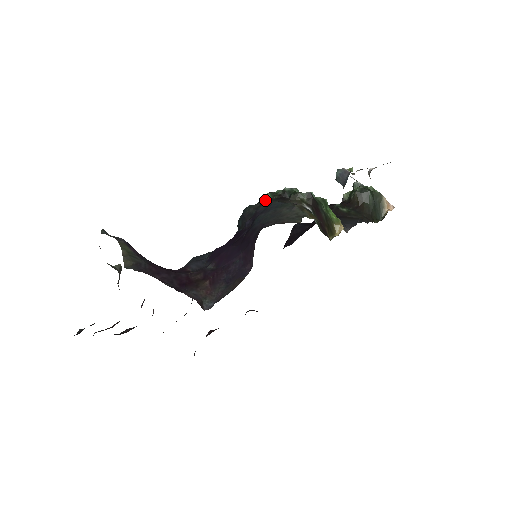
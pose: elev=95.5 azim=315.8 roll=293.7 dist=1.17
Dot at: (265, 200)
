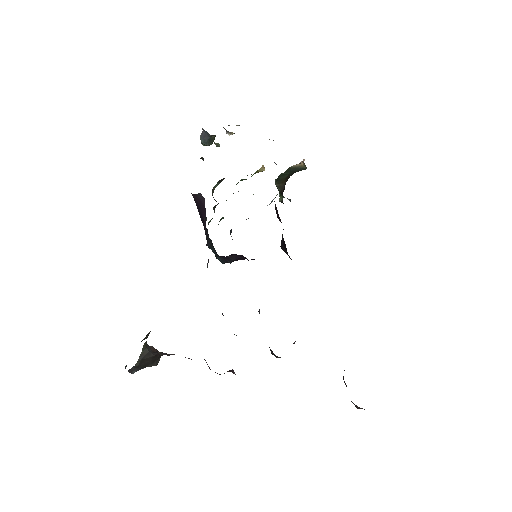
Dot at: occluded
